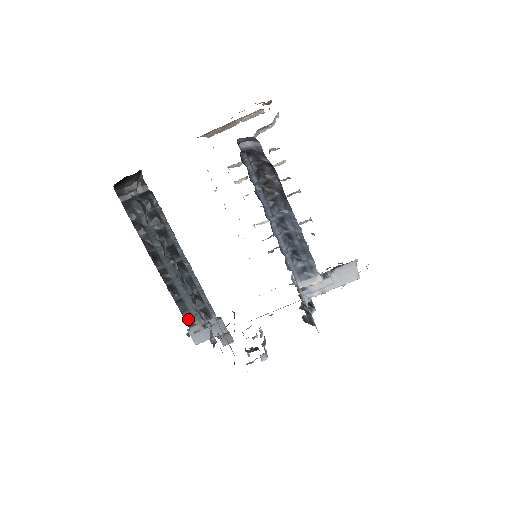
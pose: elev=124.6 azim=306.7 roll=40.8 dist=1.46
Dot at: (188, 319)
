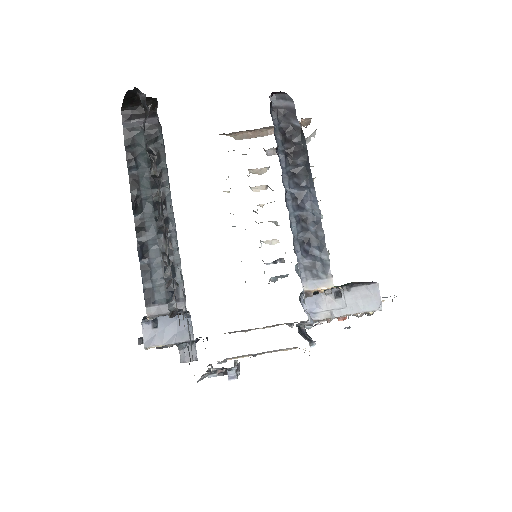
Dot at: (148, 294)
